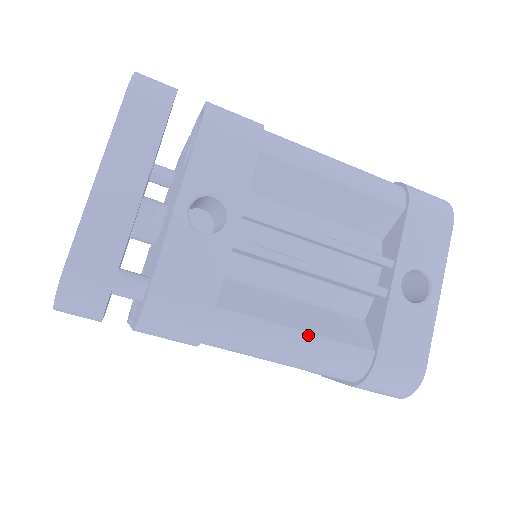
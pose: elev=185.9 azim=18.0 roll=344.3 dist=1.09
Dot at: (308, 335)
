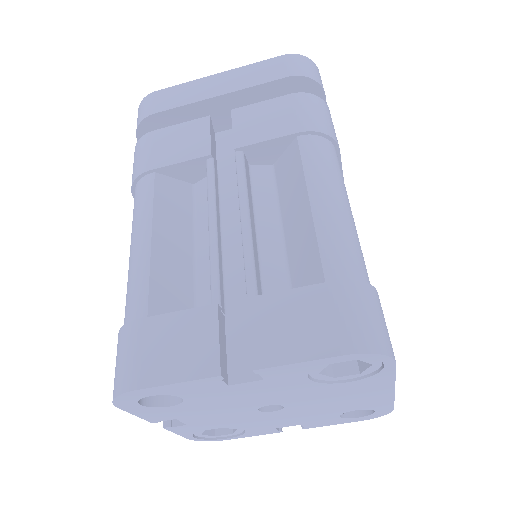
Dot at: occluded
